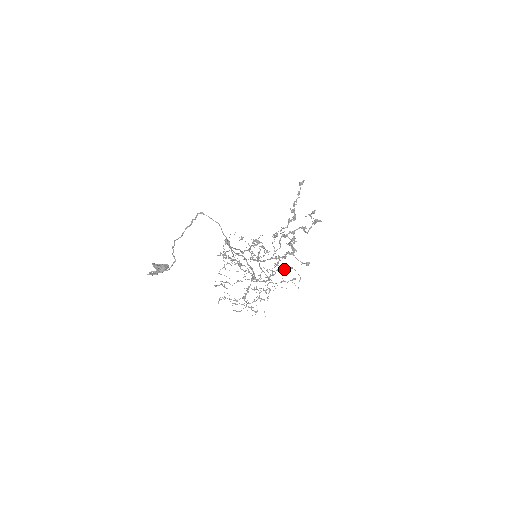
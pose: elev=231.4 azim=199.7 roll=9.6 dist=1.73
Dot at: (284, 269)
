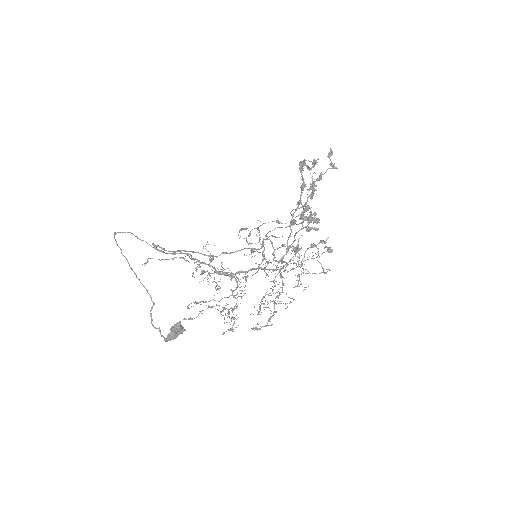
Dot at: occluded
